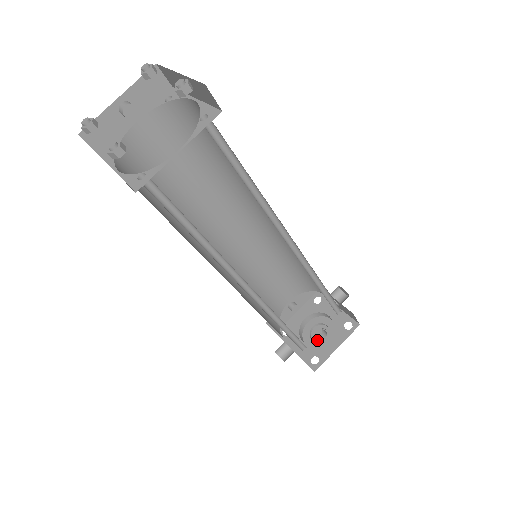
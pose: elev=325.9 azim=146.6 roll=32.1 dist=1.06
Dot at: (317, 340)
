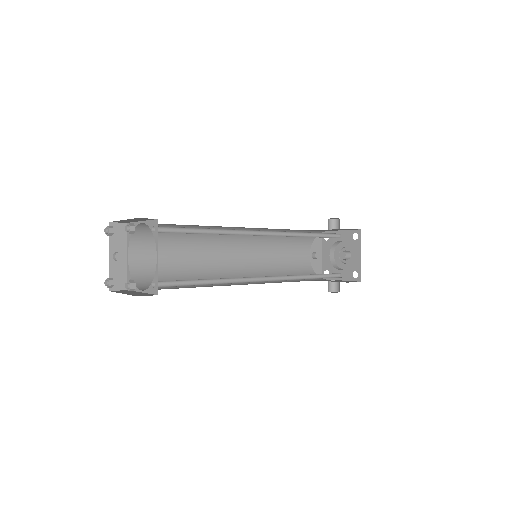
Dot at: (348, 261)
